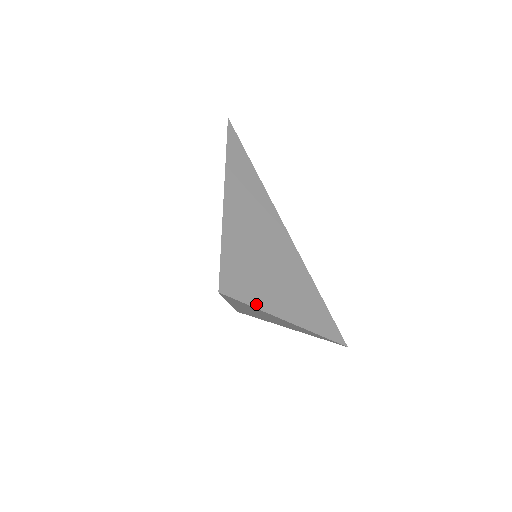
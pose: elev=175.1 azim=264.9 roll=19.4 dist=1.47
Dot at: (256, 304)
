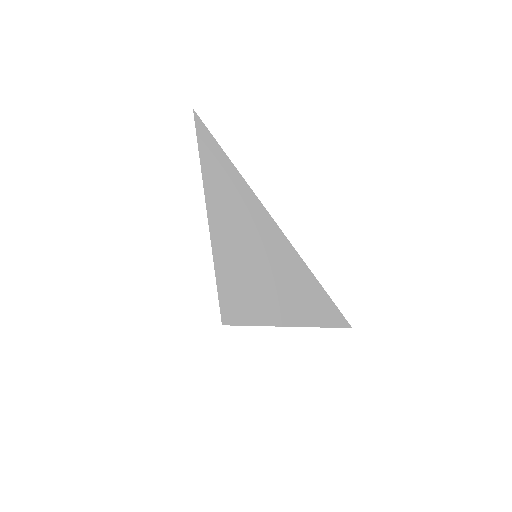
Dot at: (258, 322)
